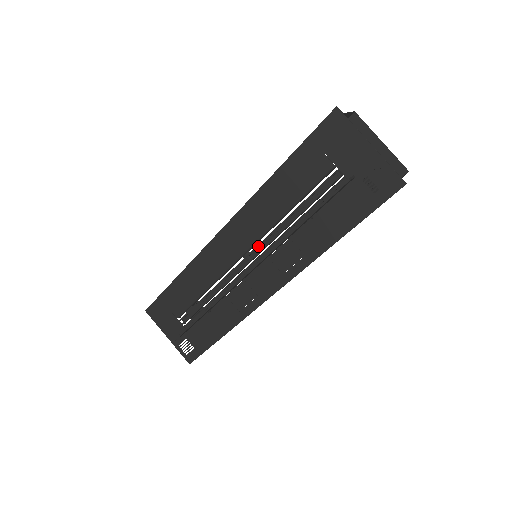
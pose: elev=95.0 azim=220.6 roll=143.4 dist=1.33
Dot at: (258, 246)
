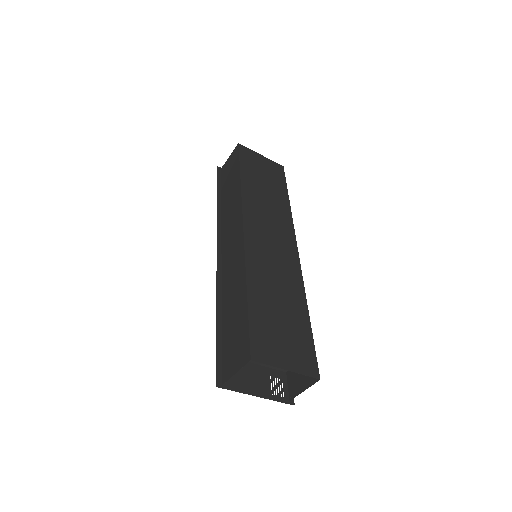
Dot at: occluded
